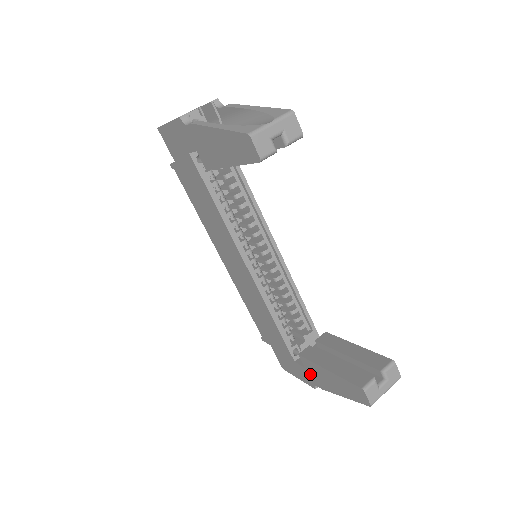
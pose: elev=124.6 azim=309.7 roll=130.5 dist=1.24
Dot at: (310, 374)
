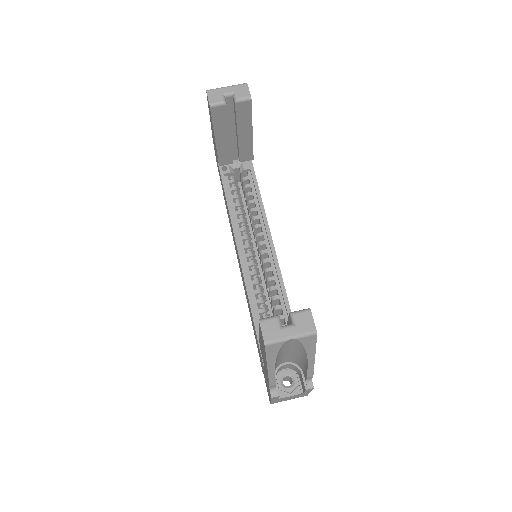
Dot at: (265, 370)
